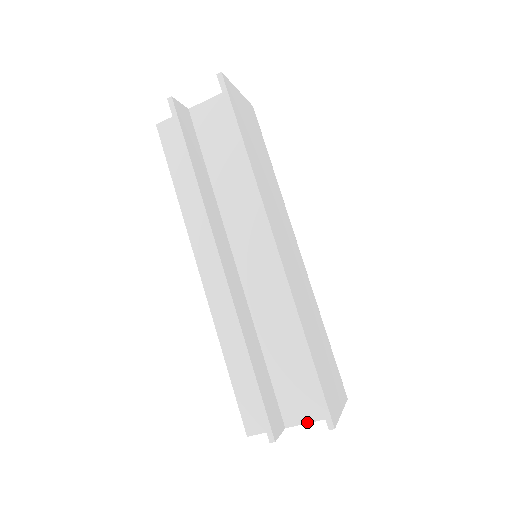
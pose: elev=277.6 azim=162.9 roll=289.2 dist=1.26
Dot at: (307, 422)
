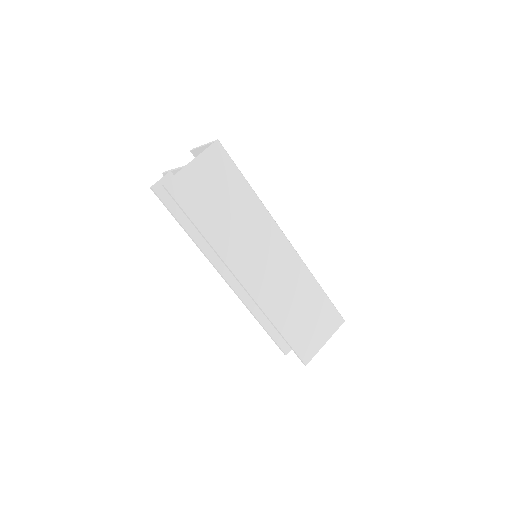
Dot at: occluded
